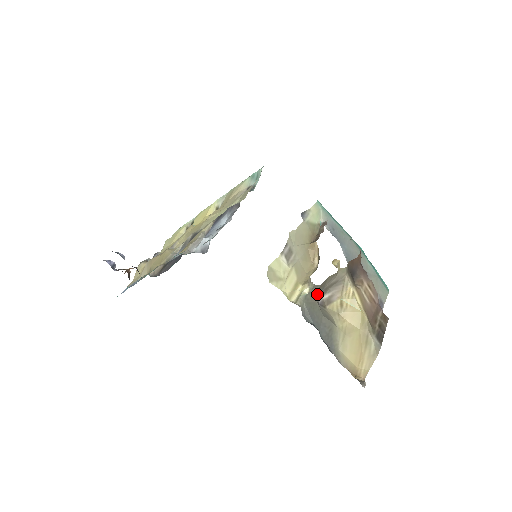
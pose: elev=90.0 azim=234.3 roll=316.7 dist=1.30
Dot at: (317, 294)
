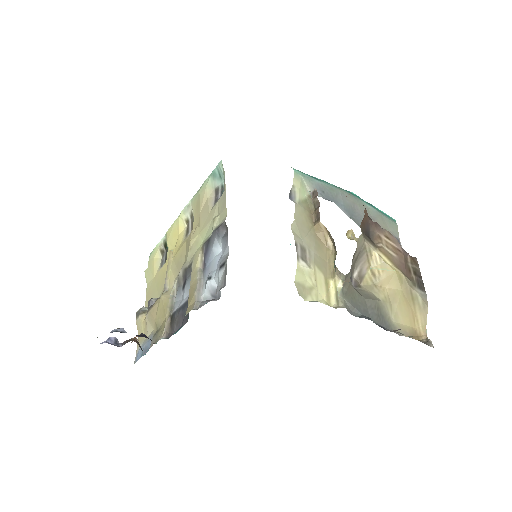
Dot at: (350, 280)
